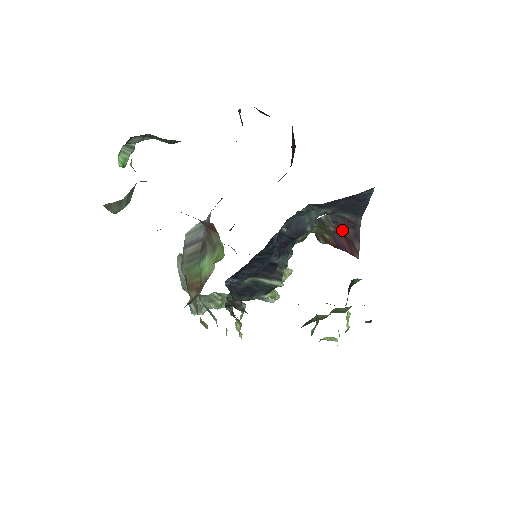
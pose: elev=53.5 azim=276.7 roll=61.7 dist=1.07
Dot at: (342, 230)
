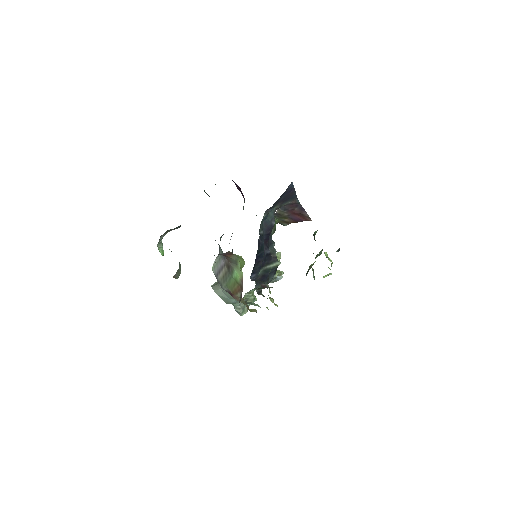
Dot at: (292, 211)
